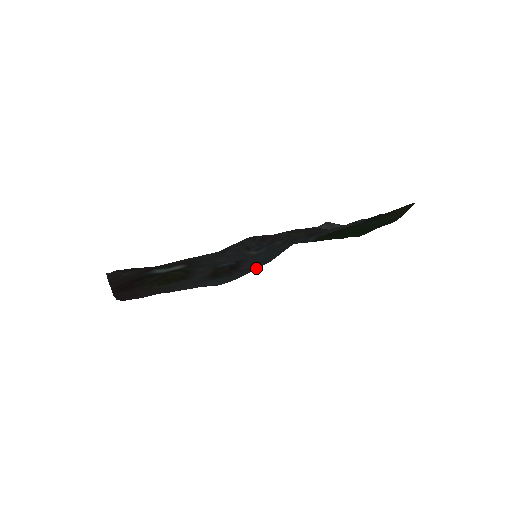
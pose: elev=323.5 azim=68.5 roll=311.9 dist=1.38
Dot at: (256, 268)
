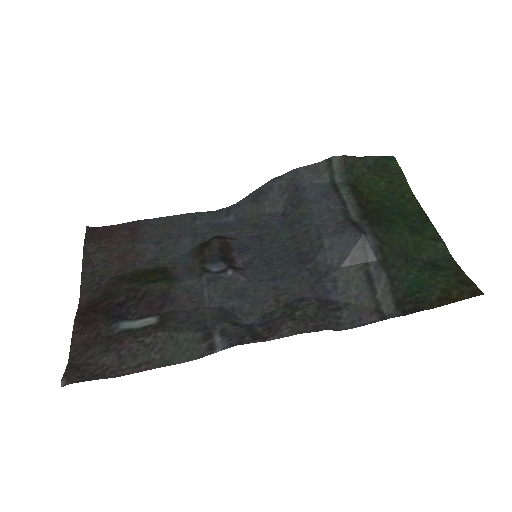
Dot at: (259, 227)
